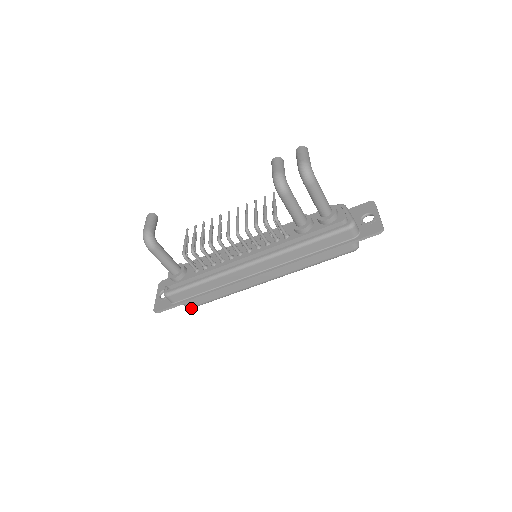
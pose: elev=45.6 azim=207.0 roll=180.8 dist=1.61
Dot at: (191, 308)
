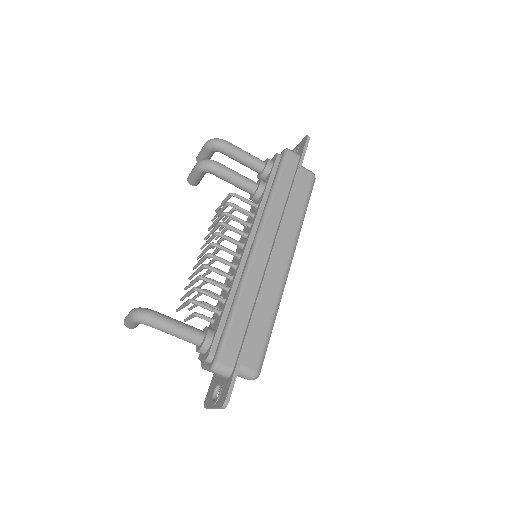
Dot at: (258, 372)
